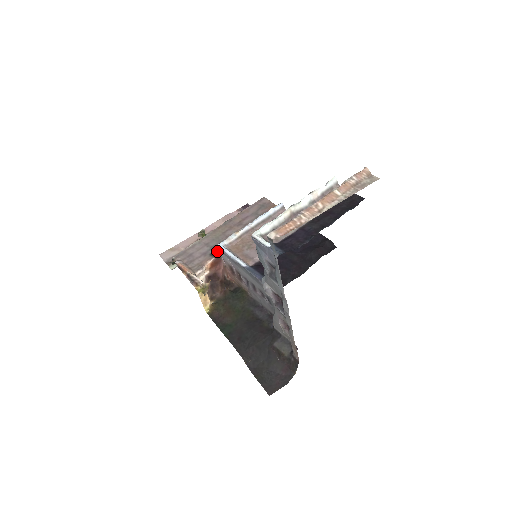
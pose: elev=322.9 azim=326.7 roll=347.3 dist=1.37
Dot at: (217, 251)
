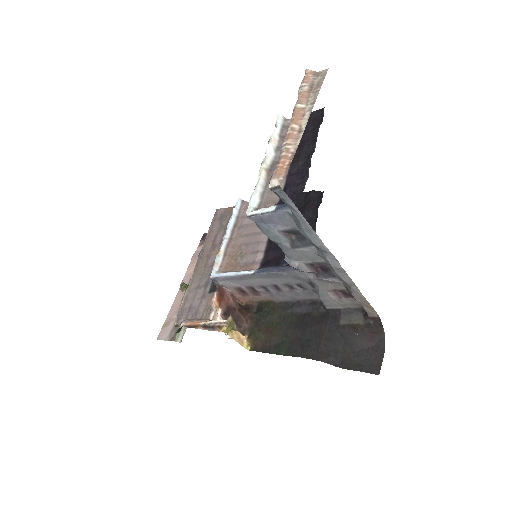
Dot at: (213, 284)
